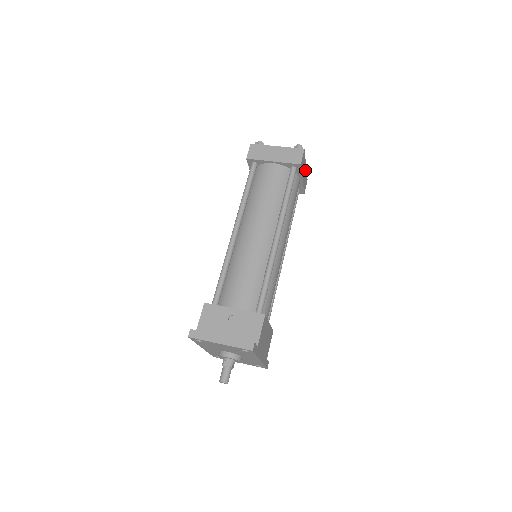
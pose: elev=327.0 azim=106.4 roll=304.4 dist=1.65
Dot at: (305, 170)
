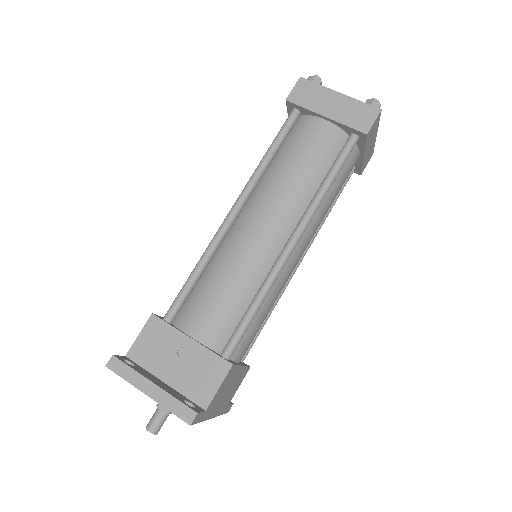
Dot at: (373, 141)
